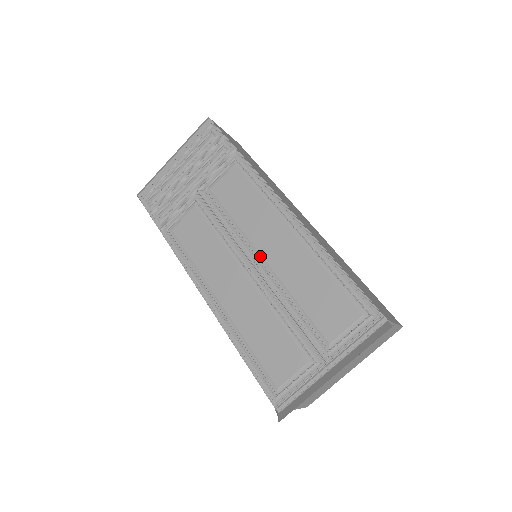
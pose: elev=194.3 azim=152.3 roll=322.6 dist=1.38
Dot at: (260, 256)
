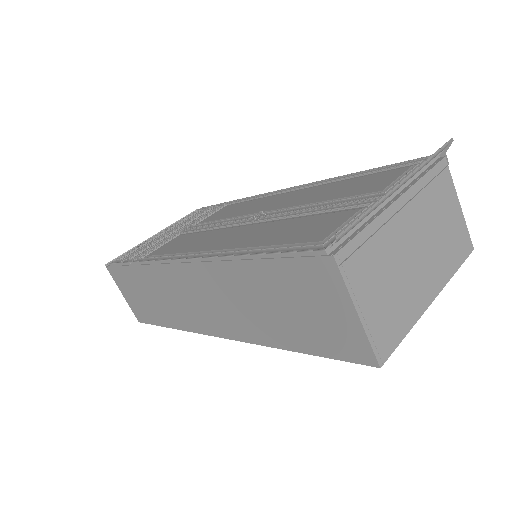
Dot at: (265, 212)
